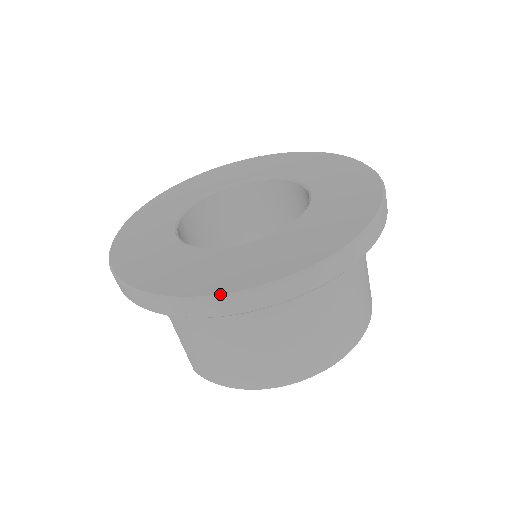
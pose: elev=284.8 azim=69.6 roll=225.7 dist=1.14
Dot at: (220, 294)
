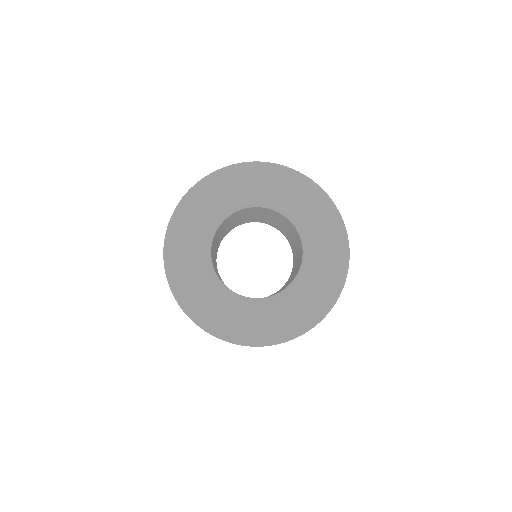
Dot at: (252, 345)
